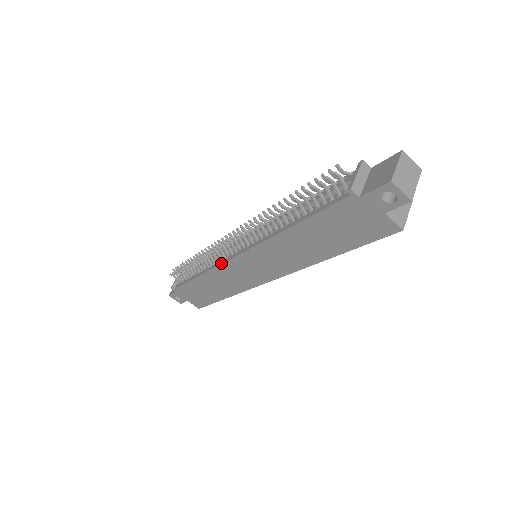
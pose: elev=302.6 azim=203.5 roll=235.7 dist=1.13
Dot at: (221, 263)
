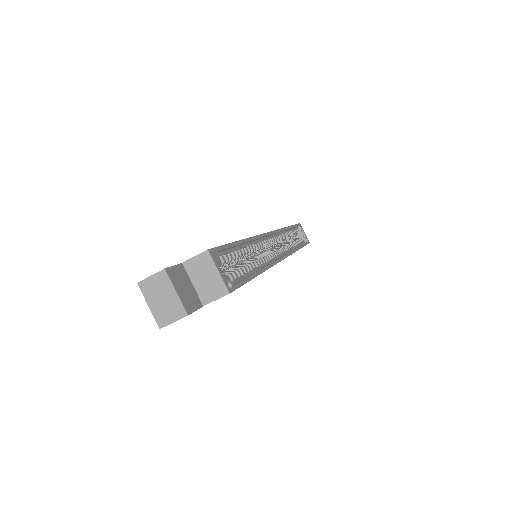
Dot at: occluded
